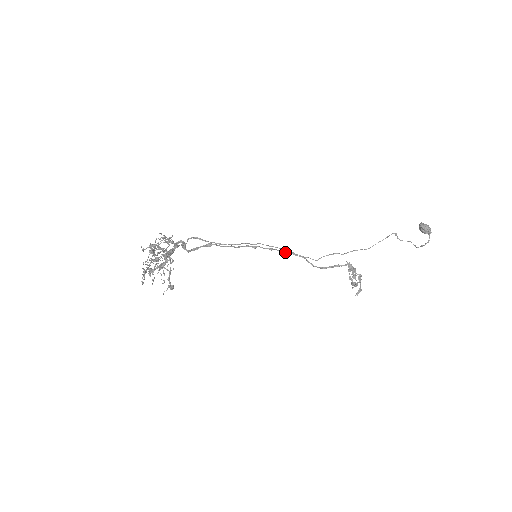
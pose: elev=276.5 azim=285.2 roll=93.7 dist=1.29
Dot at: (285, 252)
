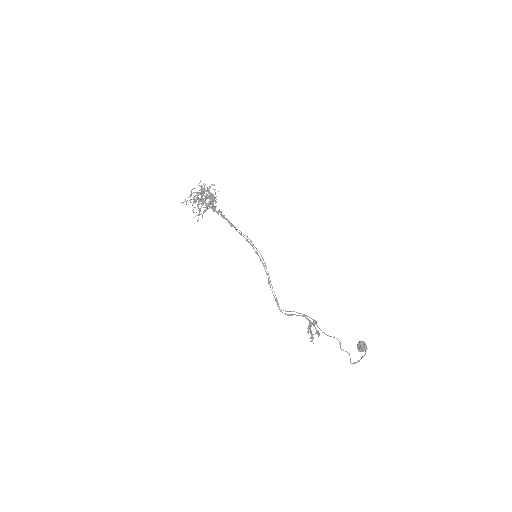
Dot at: (269, 281)
